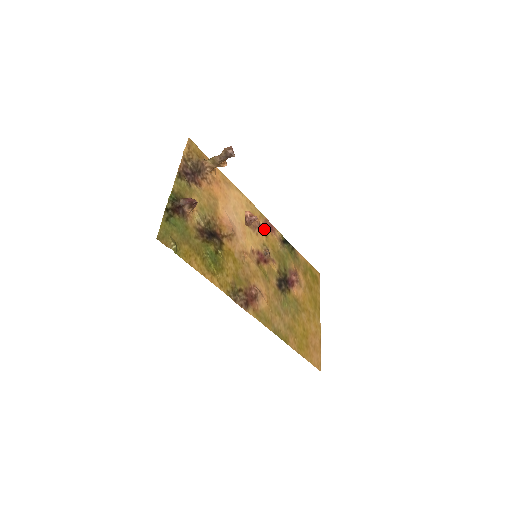
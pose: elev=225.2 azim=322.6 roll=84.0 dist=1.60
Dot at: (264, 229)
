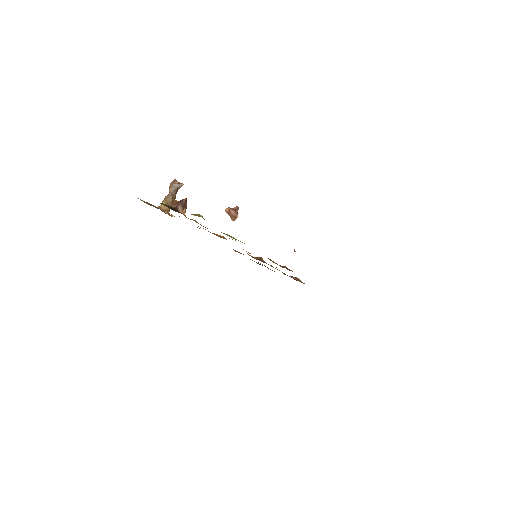
Dot at: (240, 253)
